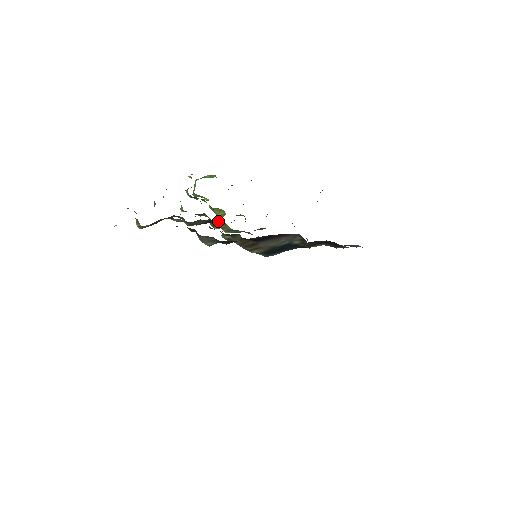
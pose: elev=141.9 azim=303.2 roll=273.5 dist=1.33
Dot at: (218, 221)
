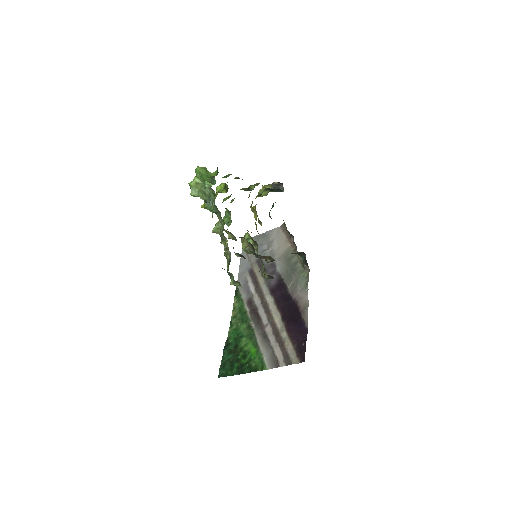
Dot at: occluded
